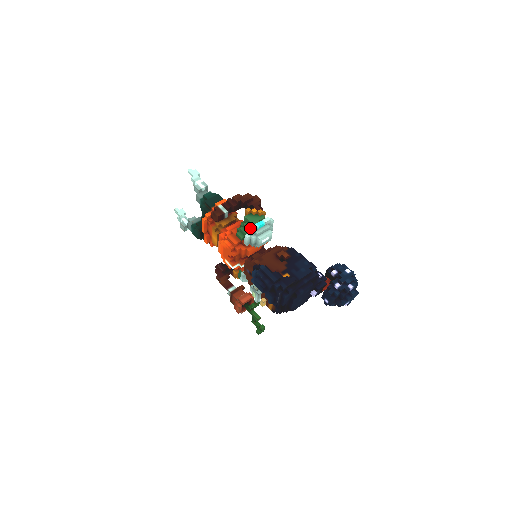
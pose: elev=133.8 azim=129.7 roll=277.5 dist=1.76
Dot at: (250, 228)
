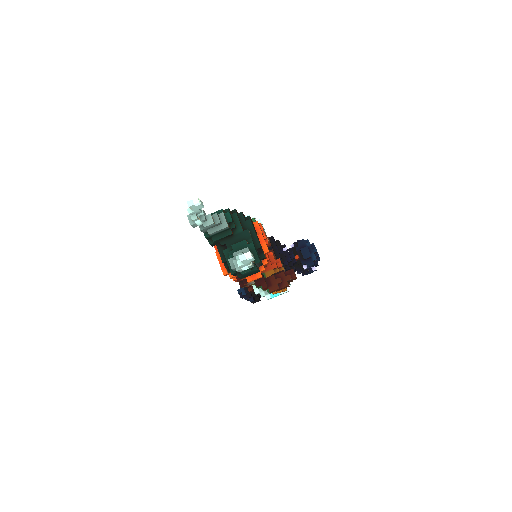
Dot at: (265, 291)
